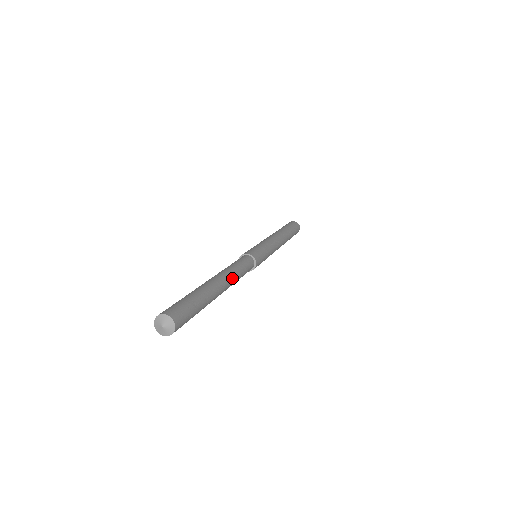
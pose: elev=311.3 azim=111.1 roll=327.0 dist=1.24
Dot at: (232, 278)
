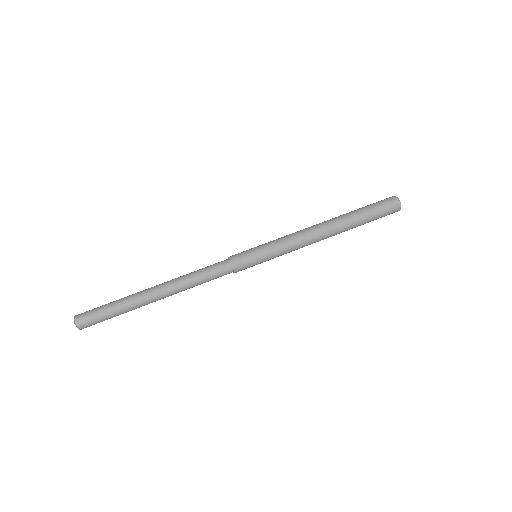
Dot at: occluded
